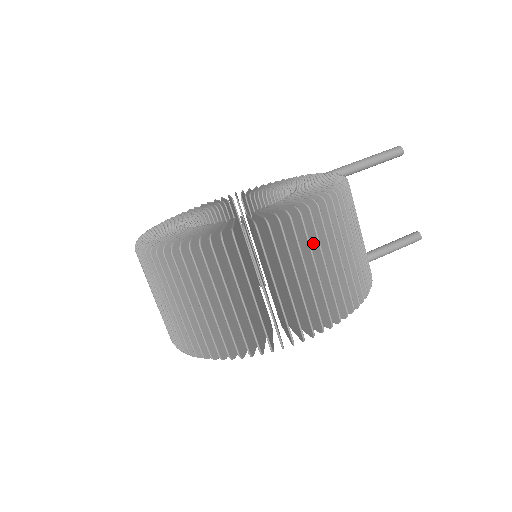
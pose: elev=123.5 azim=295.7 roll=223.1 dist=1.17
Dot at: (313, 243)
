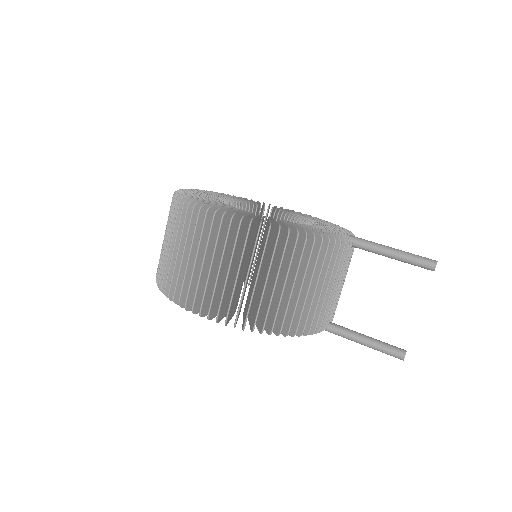
Dot at: (243, 253)
